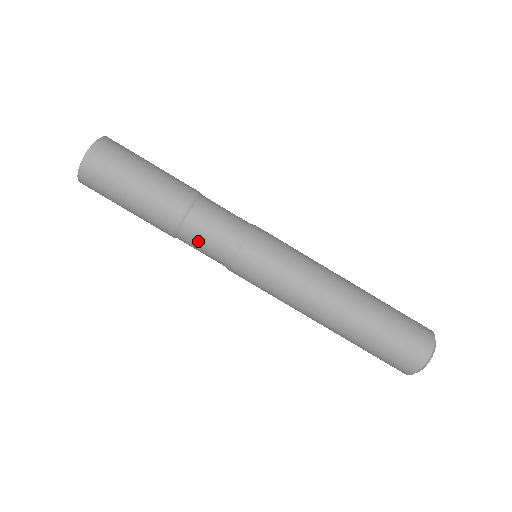
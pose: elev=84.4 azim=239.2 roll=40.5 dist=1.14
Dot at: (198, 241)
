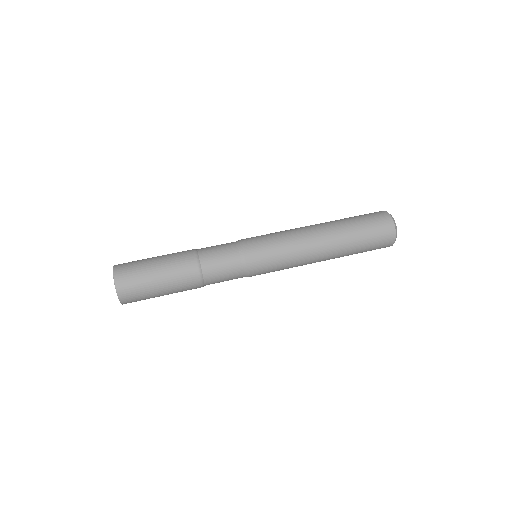
Dot at: (214, 251)
